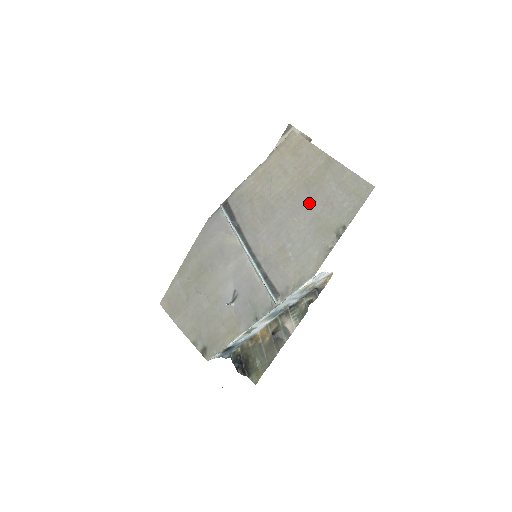
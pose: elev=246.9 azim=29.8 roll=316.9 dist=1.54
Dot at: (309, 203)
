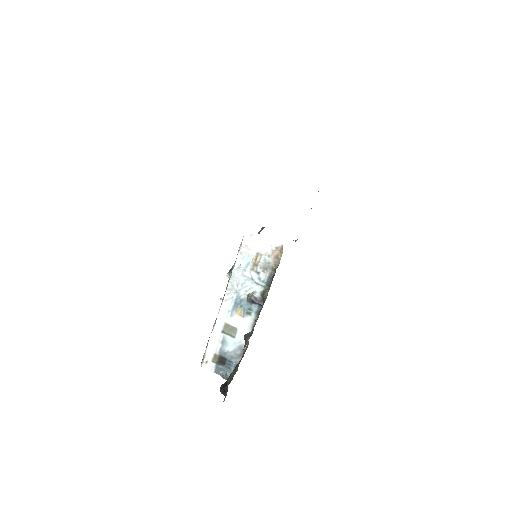
Dot at: occluded
